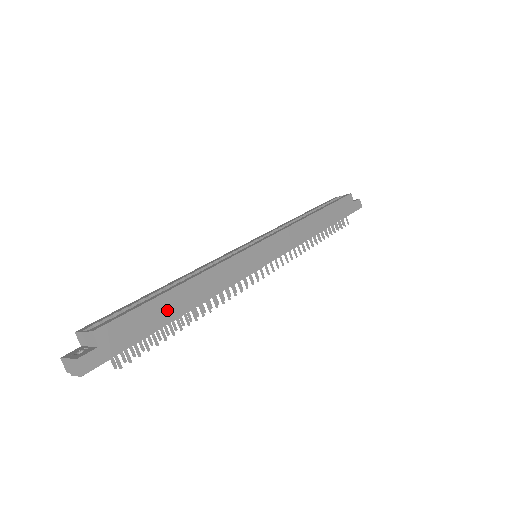
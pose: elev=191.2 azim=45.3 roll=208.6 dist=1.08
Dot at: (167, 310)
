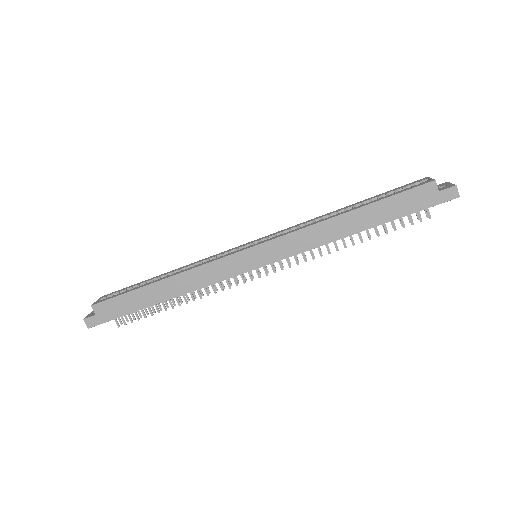
Dot at: (145, 299)
